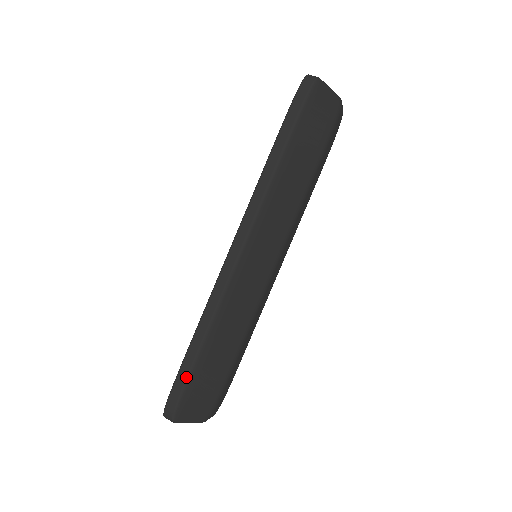
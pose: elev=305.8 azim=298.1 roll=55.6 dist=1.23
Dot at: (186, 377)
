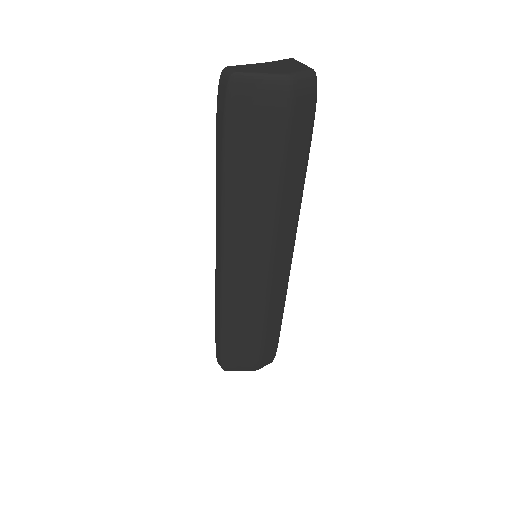
Dot at: (219, 348)
